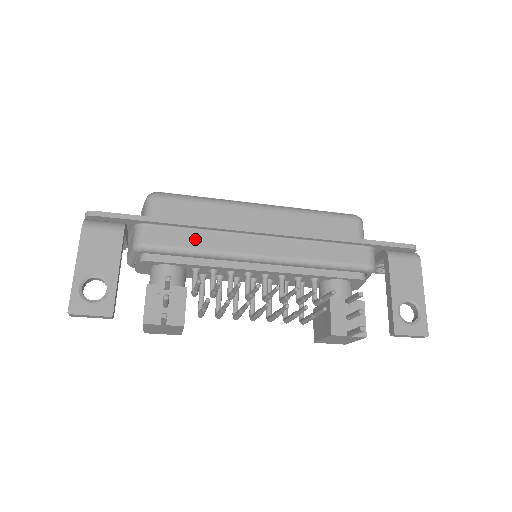
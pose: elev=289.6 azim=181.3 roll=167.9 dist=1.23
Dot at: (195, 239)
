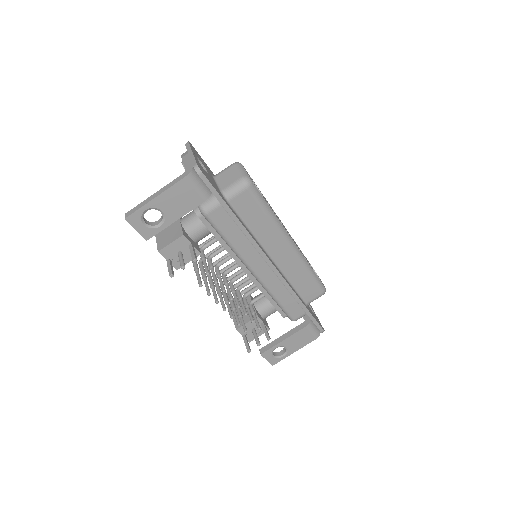
Dot at: (236, 236)
